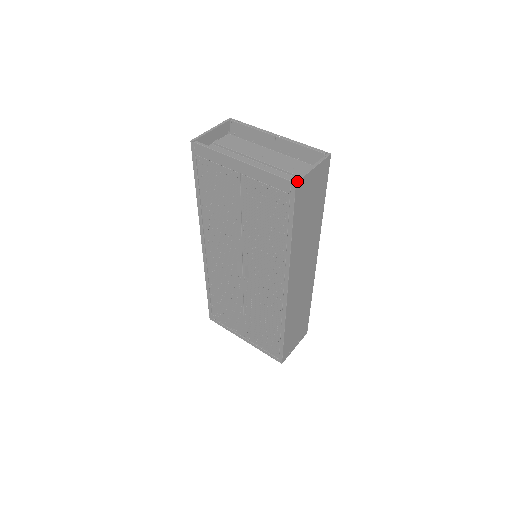
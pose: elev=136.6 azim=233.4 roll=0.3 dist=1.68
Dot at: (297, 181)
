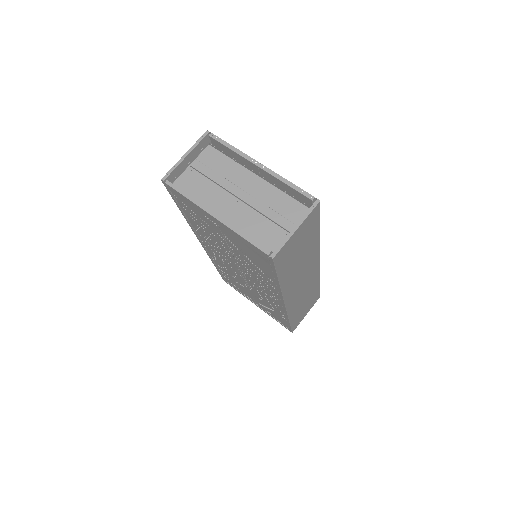
Dot at: (274, 255)
